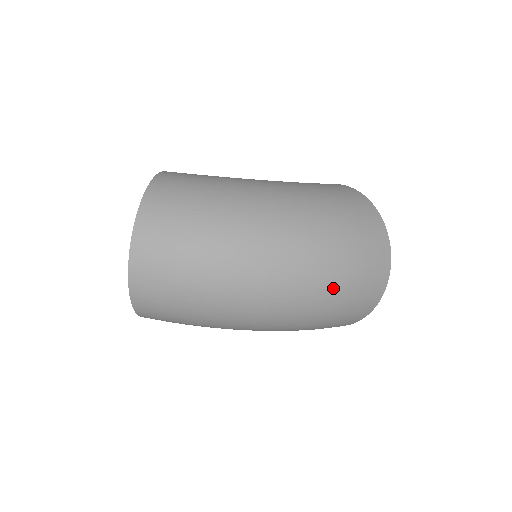
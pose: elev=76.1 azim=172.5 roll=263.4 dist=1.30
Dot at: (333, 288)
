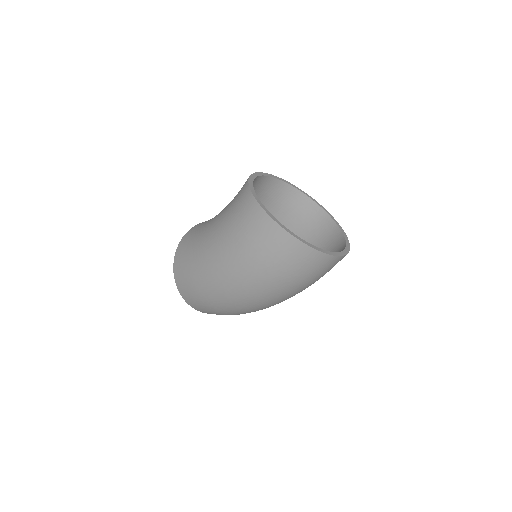
Dot at: (296, 289)
